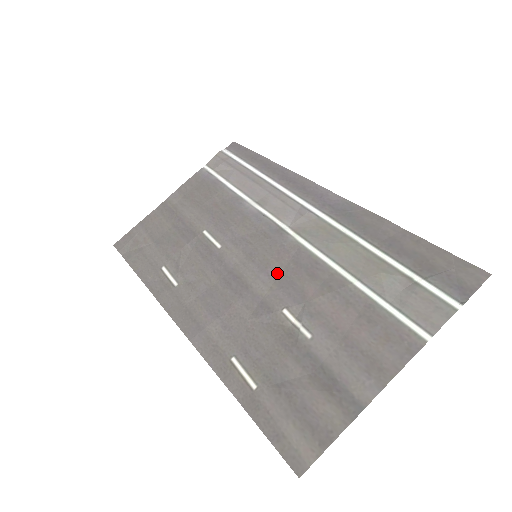
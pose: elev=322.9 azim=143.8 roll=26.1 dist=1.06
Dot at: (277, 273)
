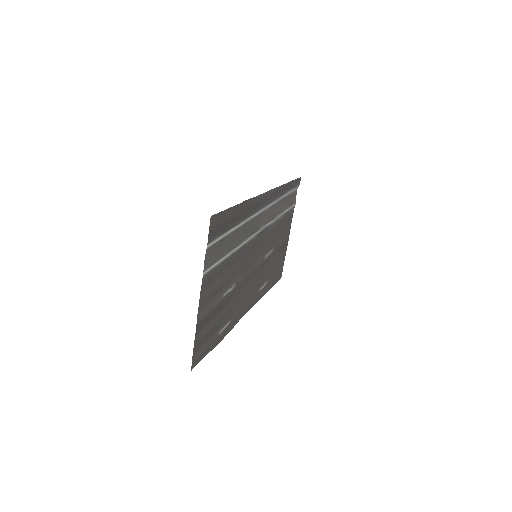
Dot at: (247, 263)
